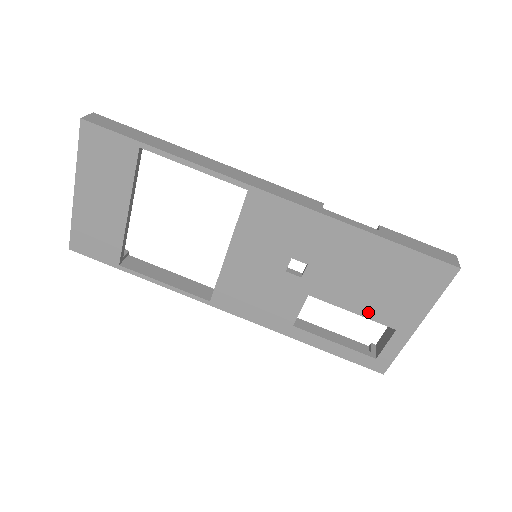
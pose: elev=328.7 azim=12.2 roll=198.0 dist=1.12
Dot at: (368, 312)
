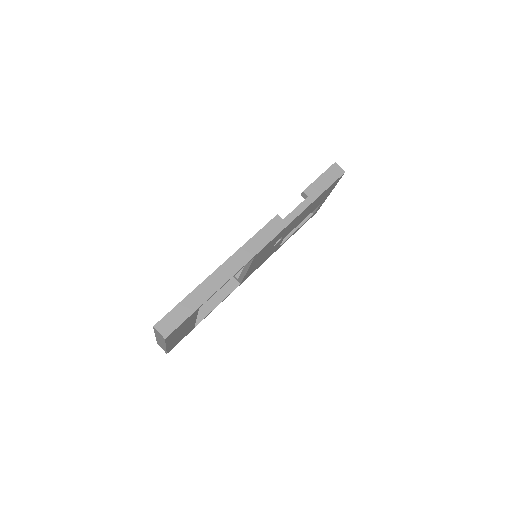
Dot at: occluded
